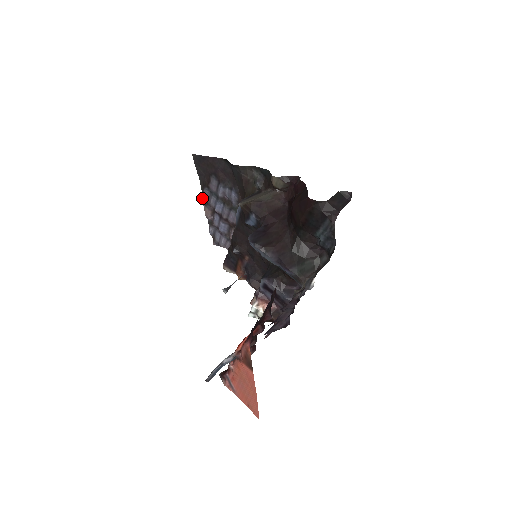
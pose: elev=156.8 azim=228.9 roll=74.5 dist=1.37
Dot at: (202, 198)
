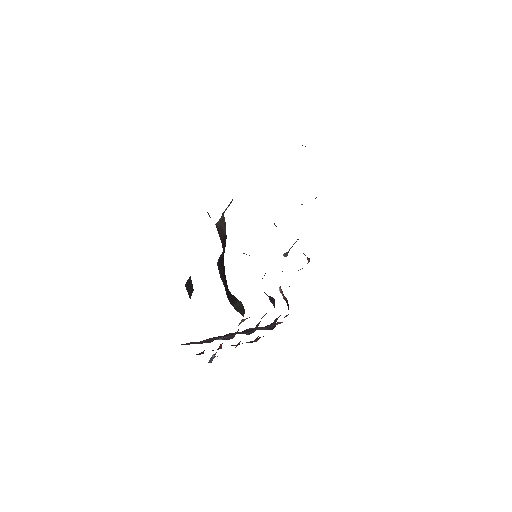
Dot at: occluded
